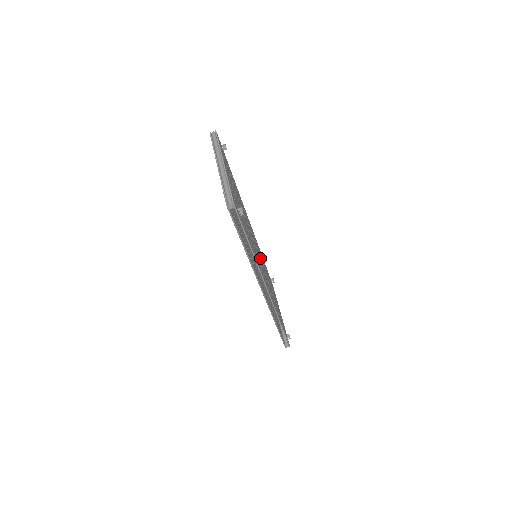
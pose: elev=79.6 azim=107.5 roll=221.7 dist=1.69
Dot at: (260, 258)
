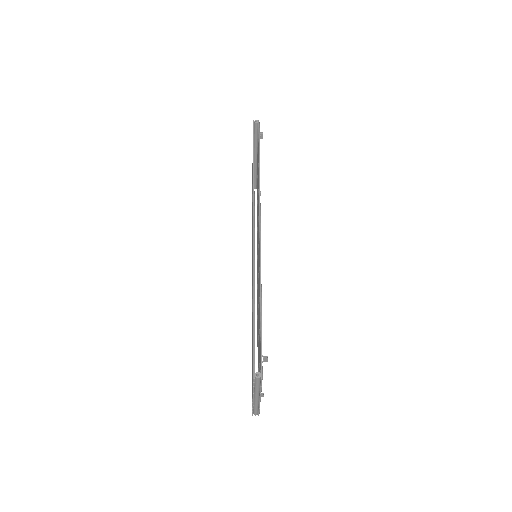
Dot at: occluded
